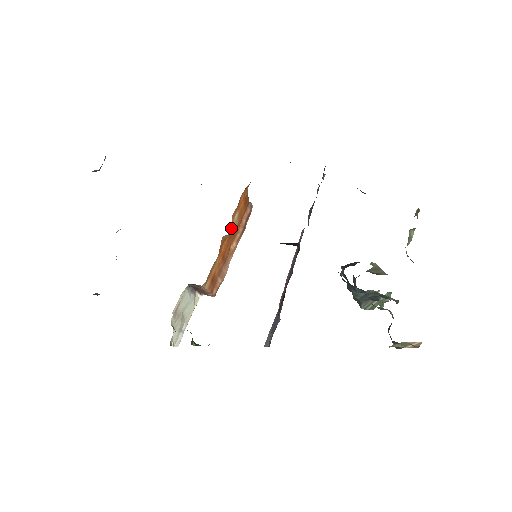
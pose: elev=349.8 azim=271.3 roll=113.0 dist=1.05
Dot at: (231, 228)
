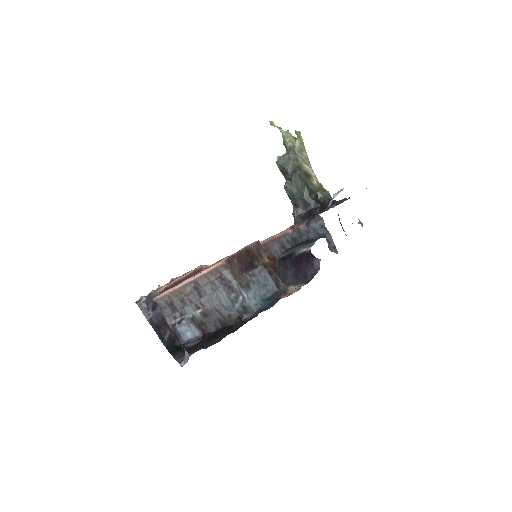
Dot at: occluded
